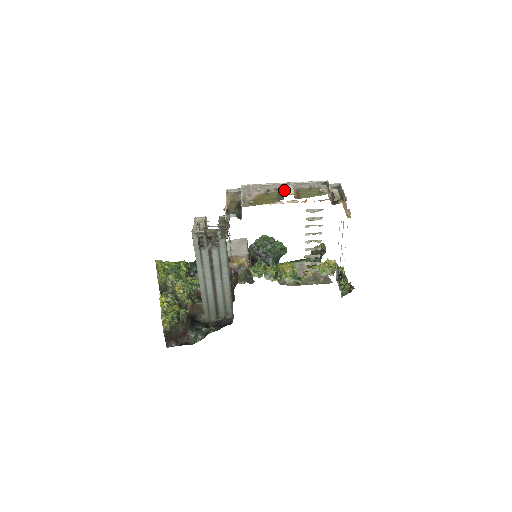
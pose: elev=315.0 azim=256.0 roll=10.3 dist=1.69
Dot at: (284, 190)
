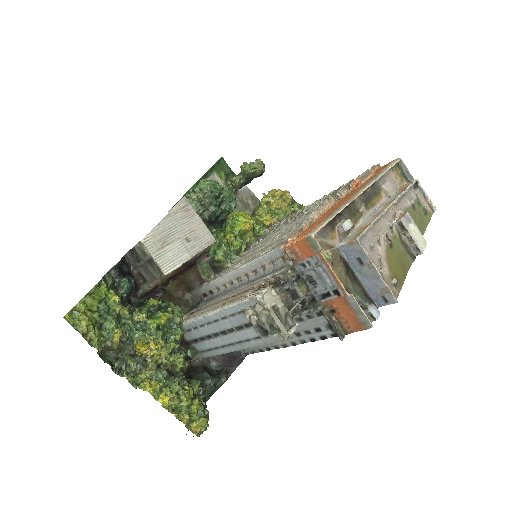
Dot at: (415, 239)
